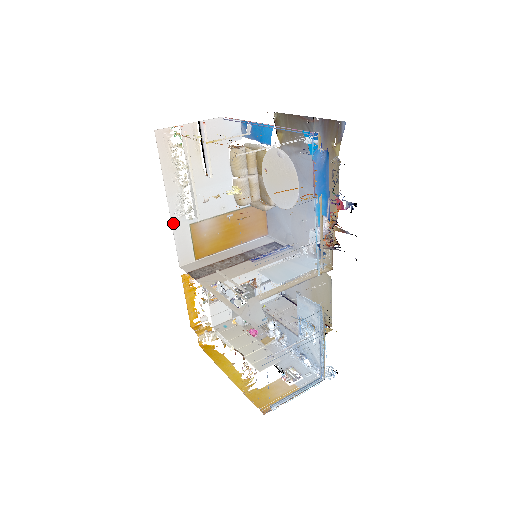
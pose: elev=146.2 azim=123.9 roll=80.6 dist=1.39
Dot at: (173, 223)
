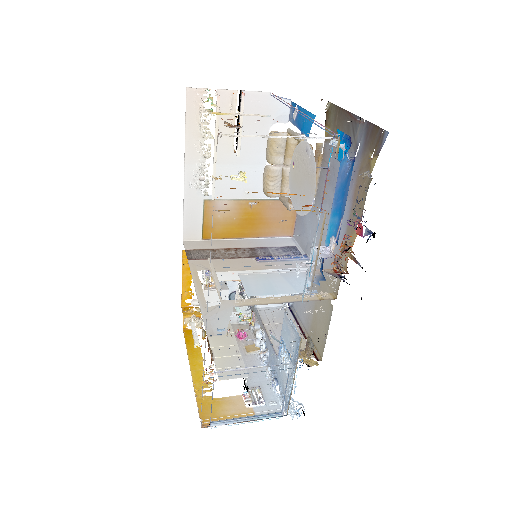
Dot at: (186, 193)
